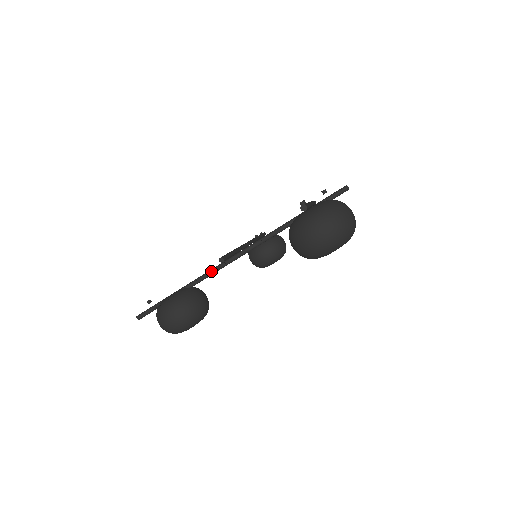
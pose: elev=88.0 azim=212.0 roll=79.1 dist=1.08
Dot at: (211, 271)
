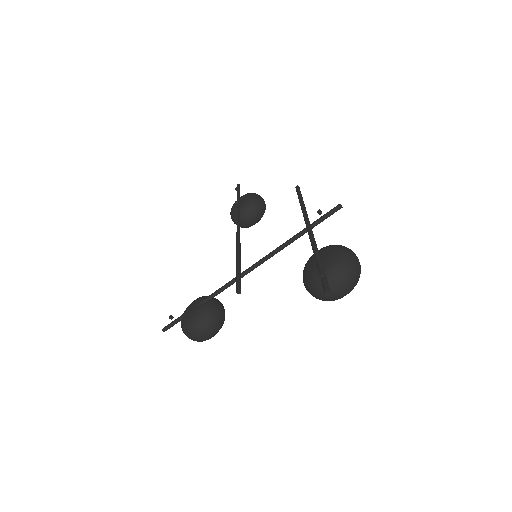
Dot at: (224, 288)
